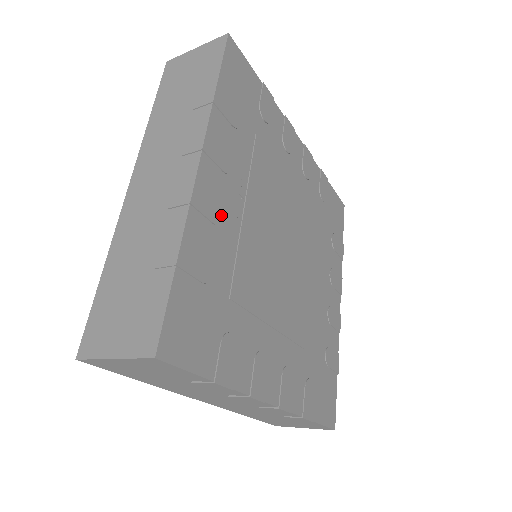
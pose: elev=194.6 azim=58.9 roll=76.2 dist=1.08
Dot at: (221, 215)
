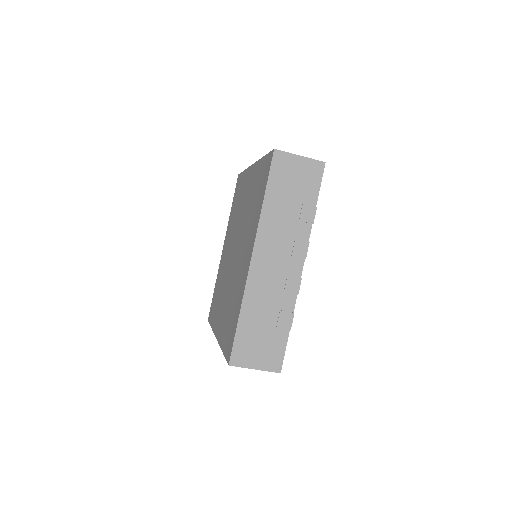
Dot at: occluded
